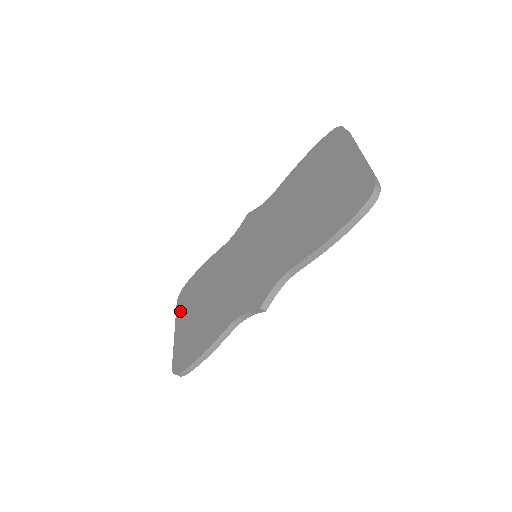
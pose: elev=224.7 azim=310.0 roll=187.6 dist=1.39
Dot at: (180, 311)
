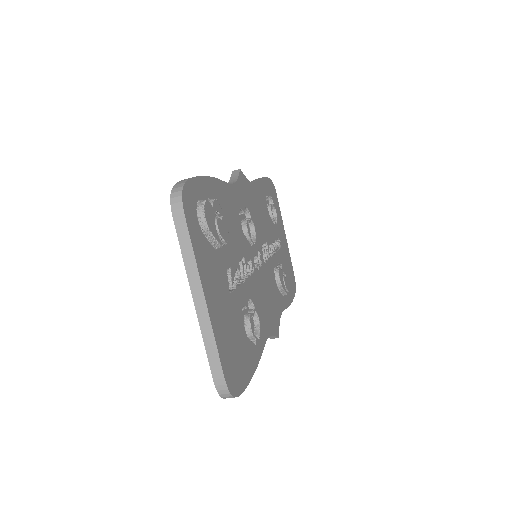
Dot at: occluded
